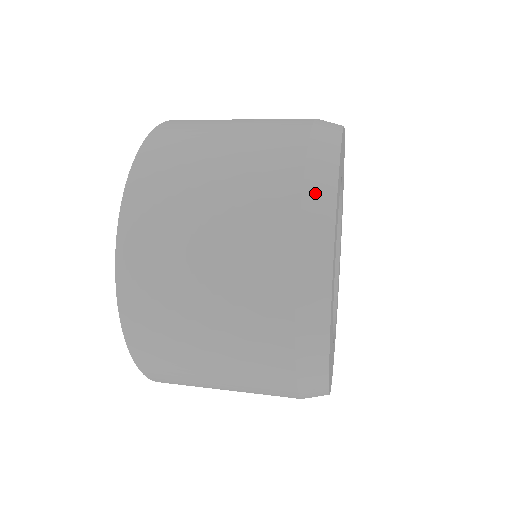
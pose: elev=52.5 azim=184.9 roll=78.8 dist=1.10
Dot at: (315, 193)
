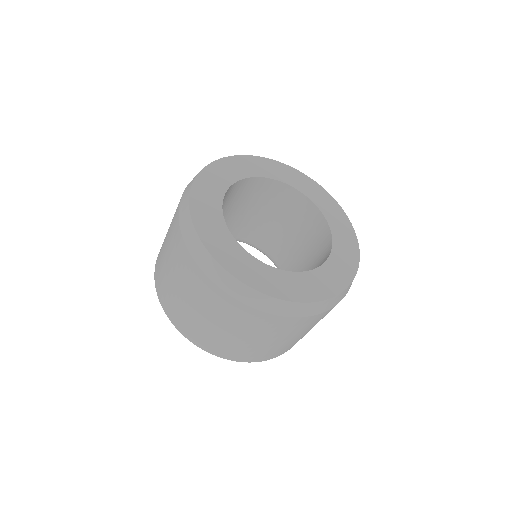
Dot at: (185, 227)
